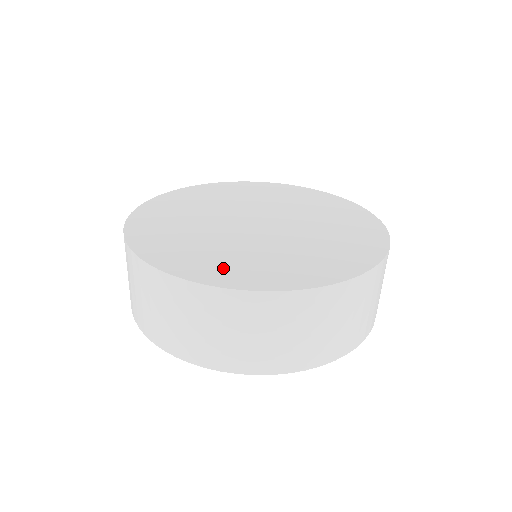
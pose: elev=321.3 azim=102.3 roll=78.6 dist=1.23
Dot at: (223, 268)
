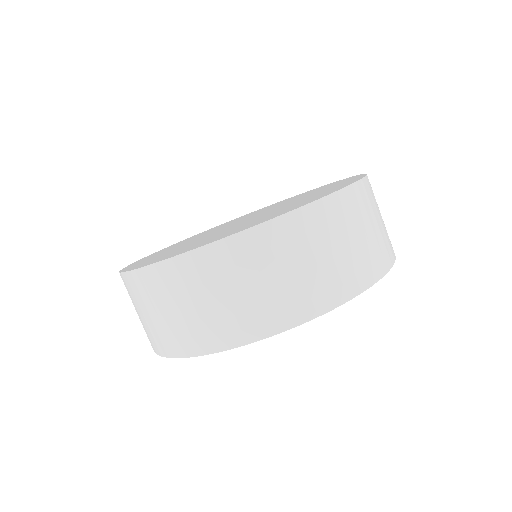
Dot at: (167, 255)
